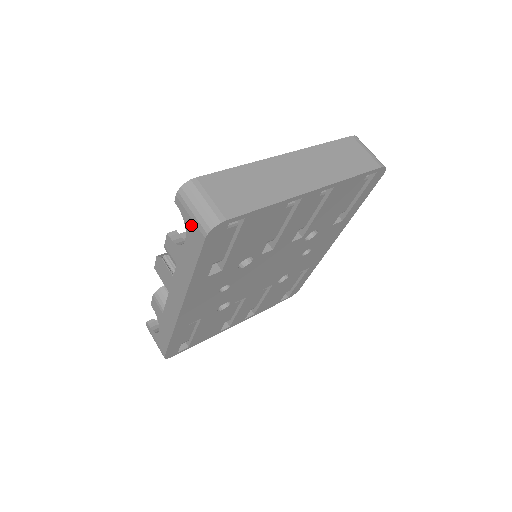
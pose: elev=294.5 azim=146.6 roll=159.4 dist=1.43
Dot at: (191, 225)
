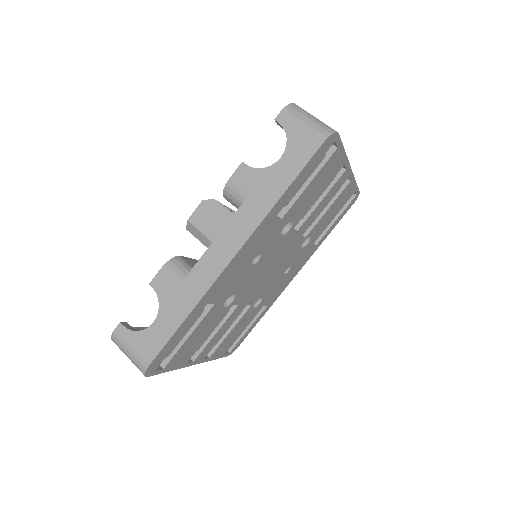
Dot at: (300, 135)
